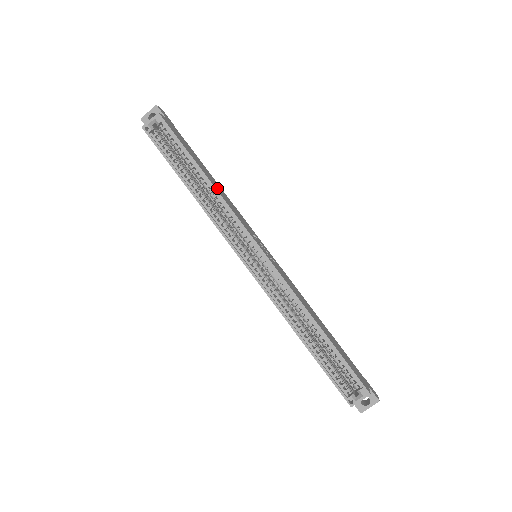
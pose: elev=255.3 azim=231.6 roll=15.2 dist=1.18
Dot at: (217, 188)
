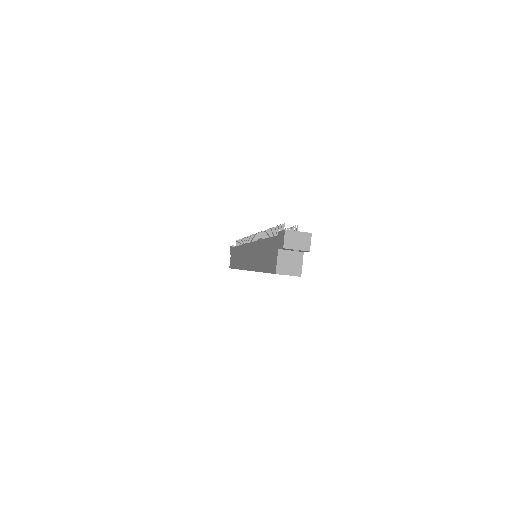
Dot at: occluded
